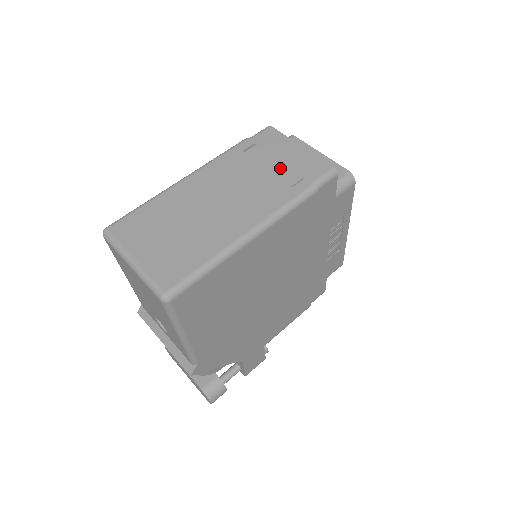
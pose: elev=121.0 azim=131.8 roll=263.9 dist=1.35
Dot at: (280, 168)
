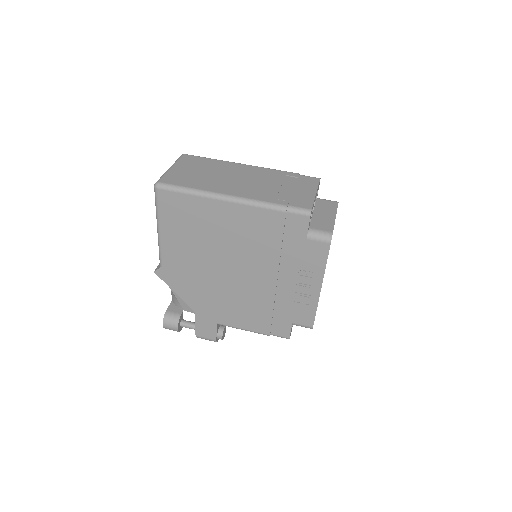
Dot at: (287, 191)
